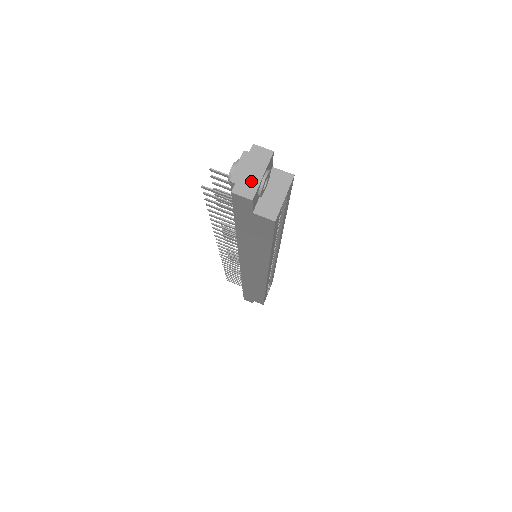
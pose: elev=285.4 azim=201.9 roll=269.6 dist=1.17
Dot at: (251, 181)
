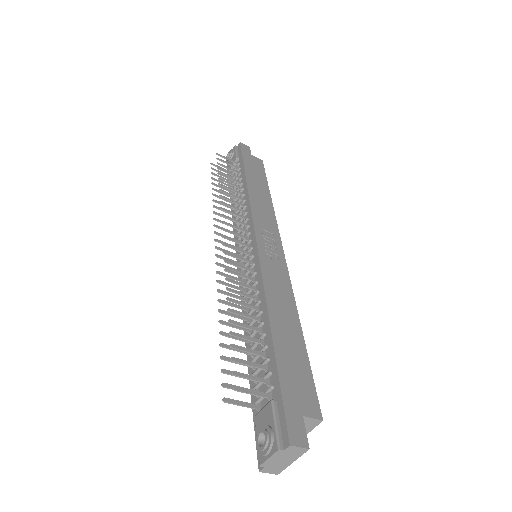
Dot at: (280, 466)
